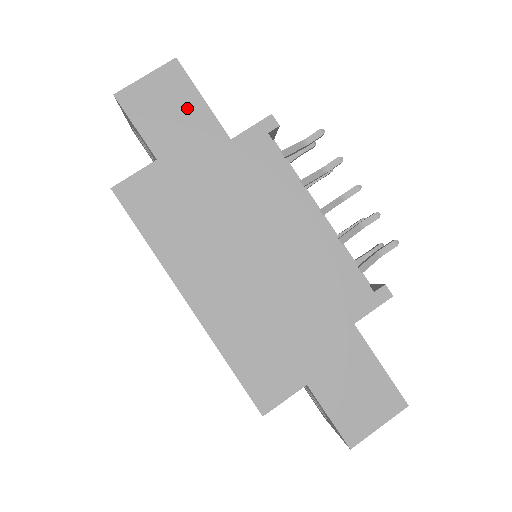
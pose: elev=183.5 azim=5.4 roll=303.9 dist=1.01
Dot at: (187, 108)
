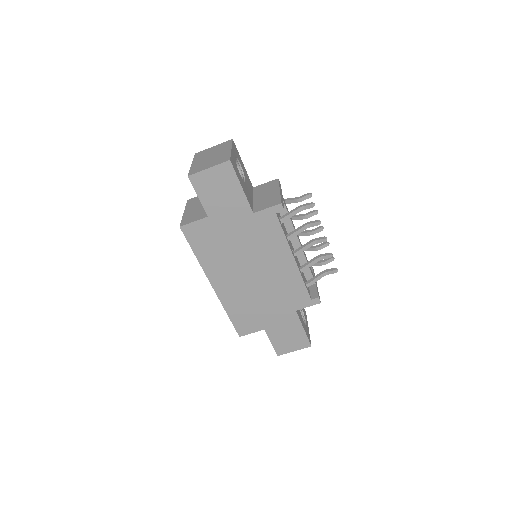
Dot at: (231, 191)
